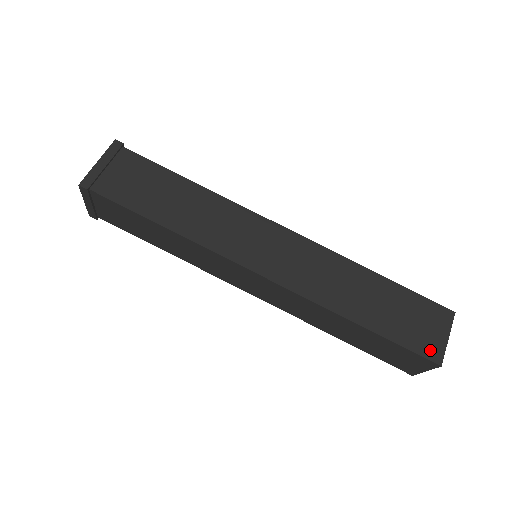
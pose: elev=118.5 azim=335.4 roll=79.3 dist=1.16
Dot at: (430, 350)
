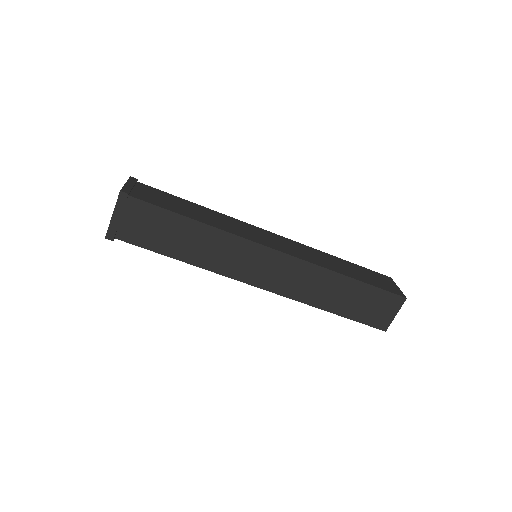
Dot at: (395, 291)
